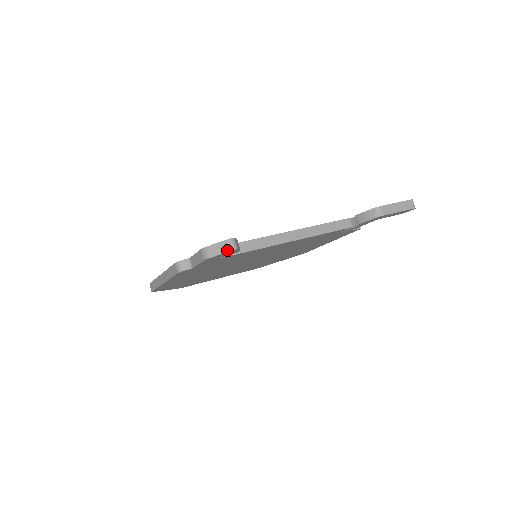
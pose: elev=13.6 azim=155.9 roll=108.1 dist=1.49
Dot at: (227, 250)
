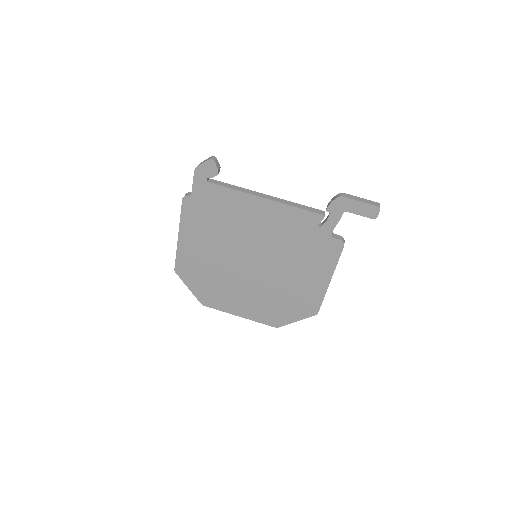
Dot at: (208, 160)
